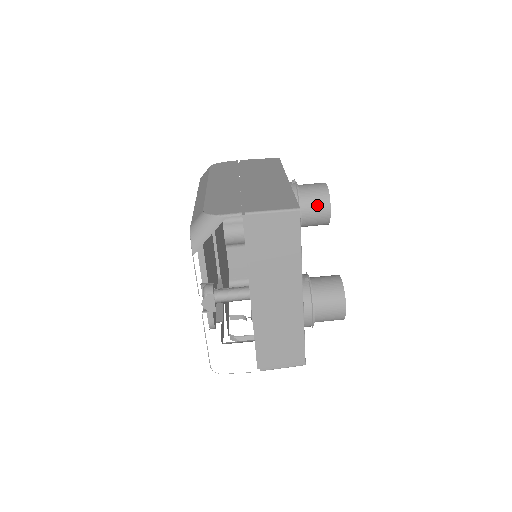
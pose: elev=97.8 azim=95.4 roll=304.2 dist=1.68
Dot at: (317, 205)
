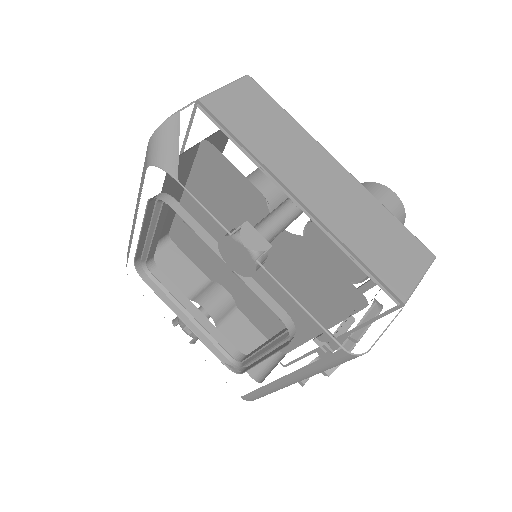
Dot at: (264, 178)
